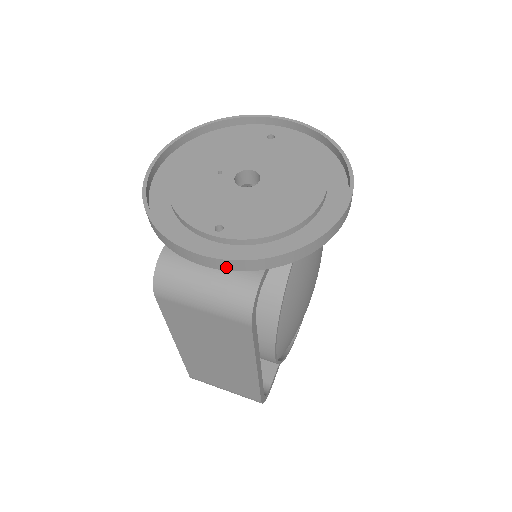
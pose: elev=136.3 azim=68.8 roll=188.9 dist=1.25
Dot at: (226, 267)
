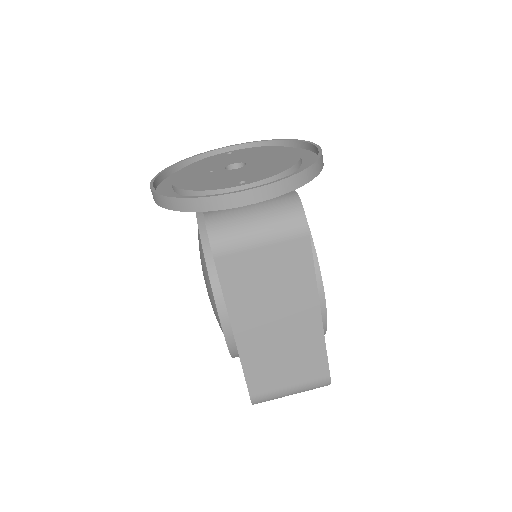
Dot at: (267, 195)
